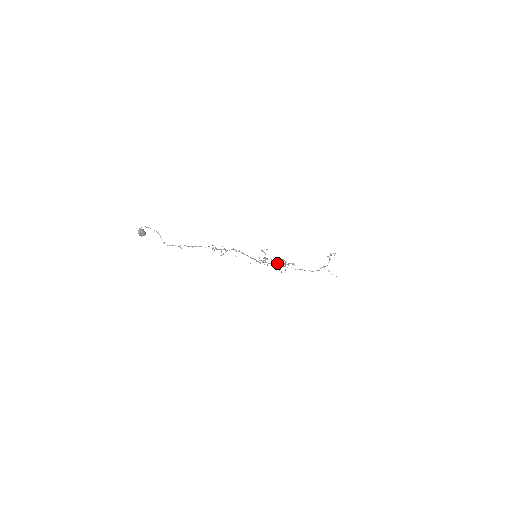
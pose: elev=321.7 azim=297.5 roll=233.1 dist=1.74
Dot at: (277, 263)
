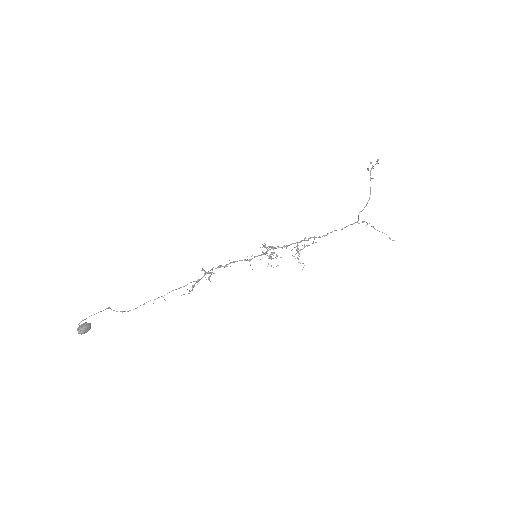
Dot at: occluded
